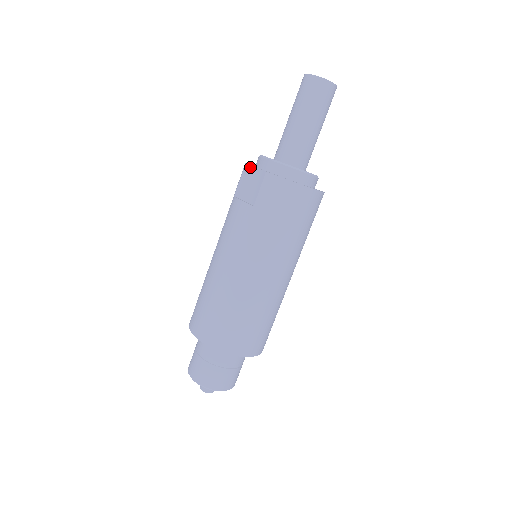
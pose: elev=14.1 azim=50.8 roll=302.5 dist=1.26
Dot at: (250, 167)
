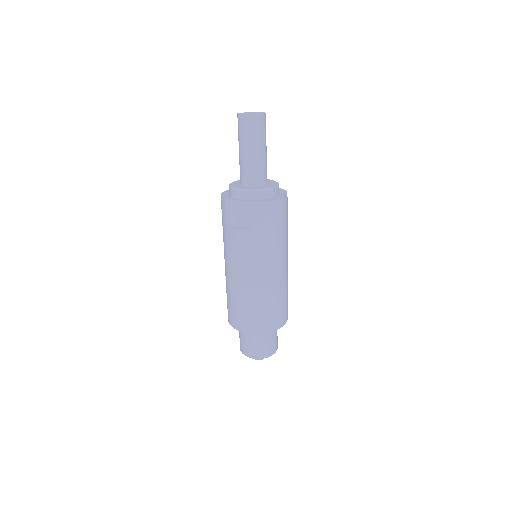
Dot at: (232, 201)
